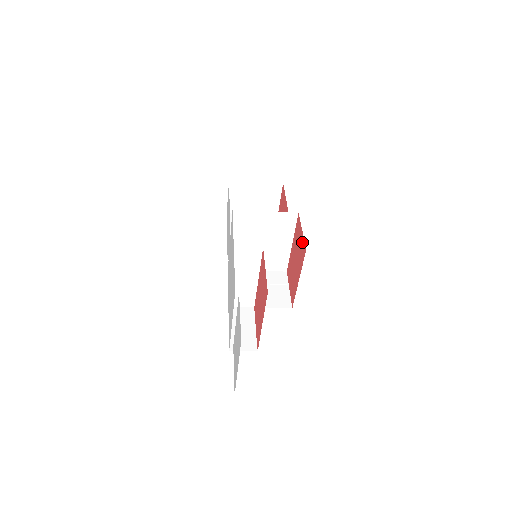
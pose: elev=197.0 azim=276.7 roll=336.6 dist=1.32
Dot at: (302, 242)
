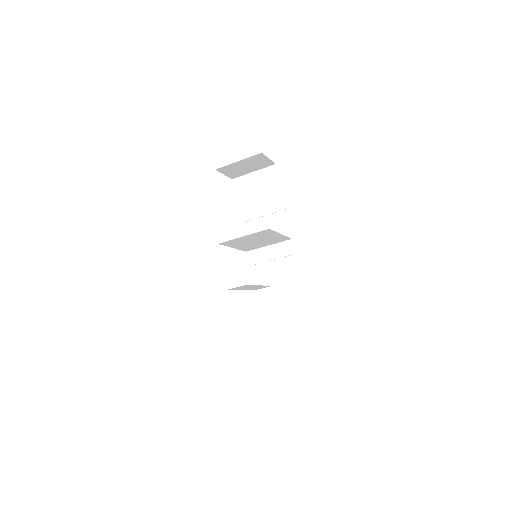
Dot at: occluded
